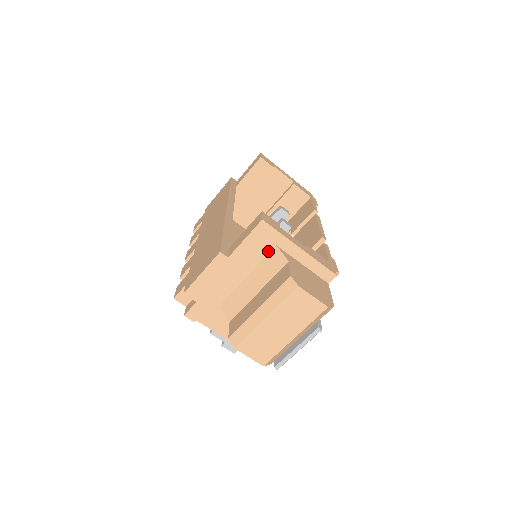
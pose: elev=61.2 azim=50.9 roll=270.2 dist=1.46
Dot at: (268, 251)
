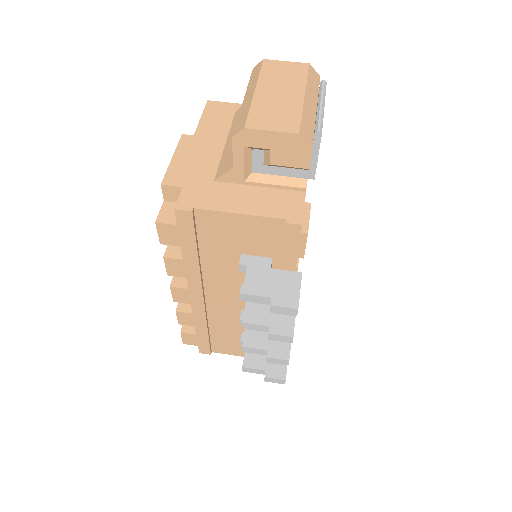
Dot at: (231, 118)
